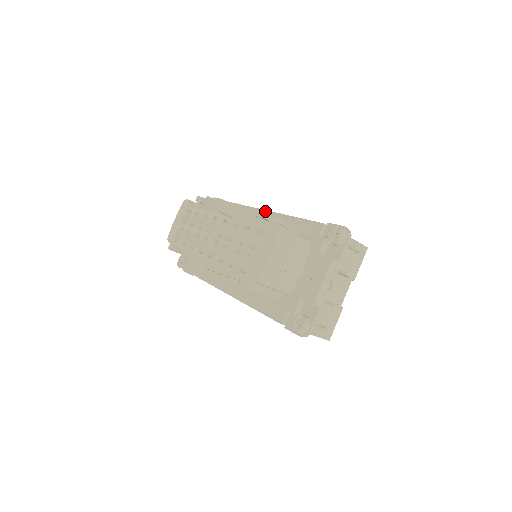
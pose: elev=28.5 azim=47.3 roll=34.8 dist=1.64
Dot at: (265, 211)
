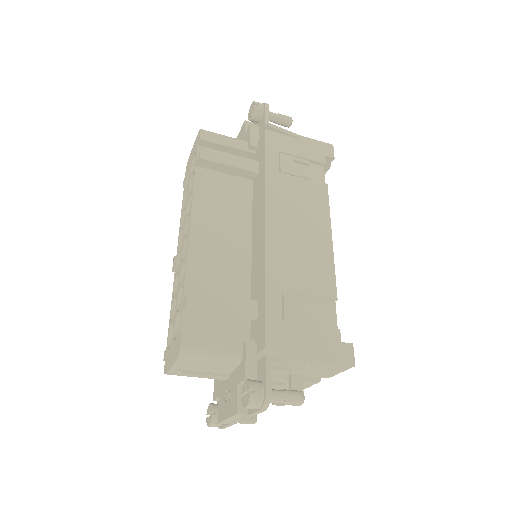
Dot at: (263, 223)
